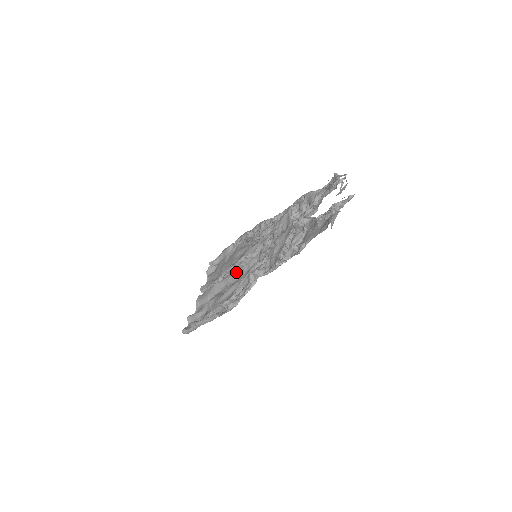
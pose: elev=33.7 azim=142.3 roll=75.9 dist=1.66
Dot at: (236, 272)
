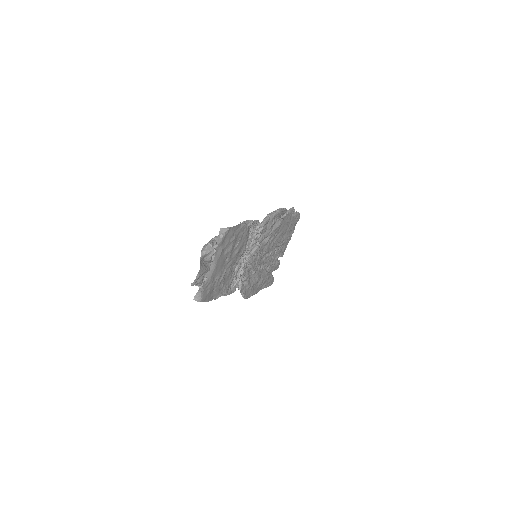
Dot at: occluded
